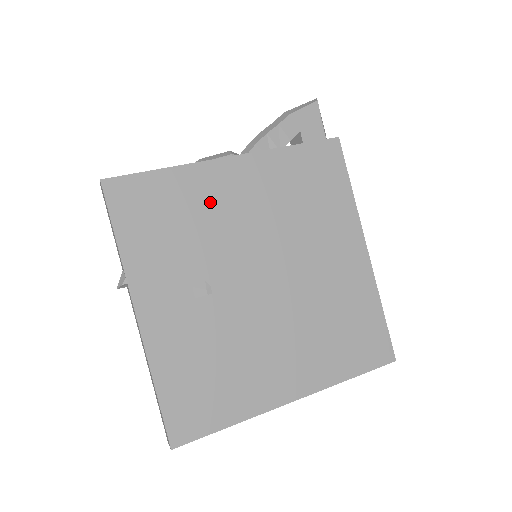
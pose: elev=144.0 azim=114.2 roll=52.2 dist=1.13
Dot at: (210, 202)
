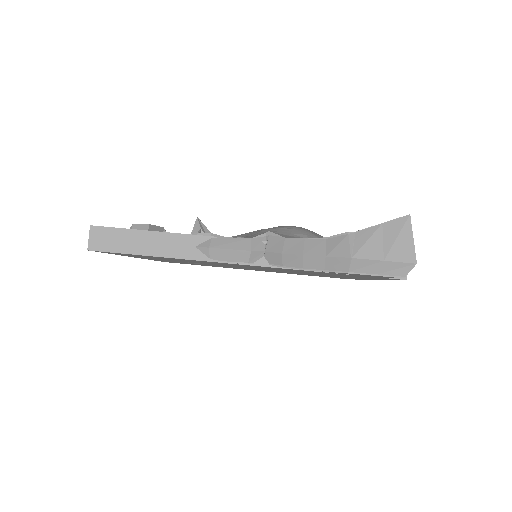
Dot at: occluded
